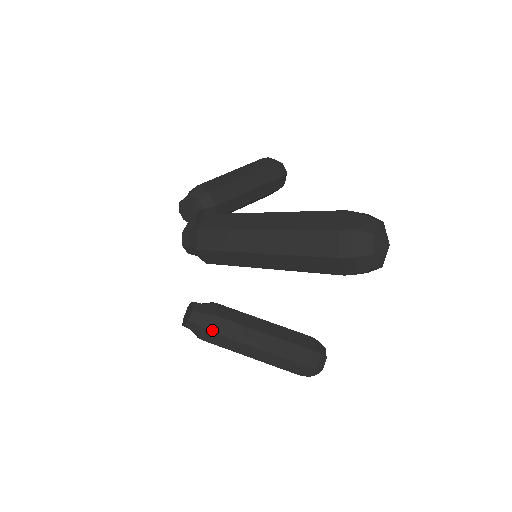
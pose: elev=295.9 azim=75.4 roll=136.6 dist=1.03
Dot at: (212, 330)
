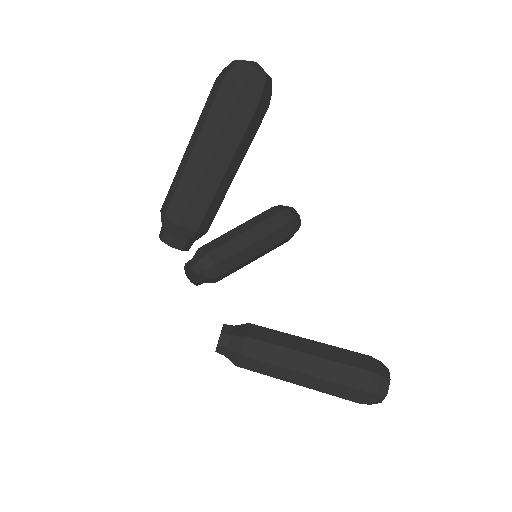
Dot at: occluded
